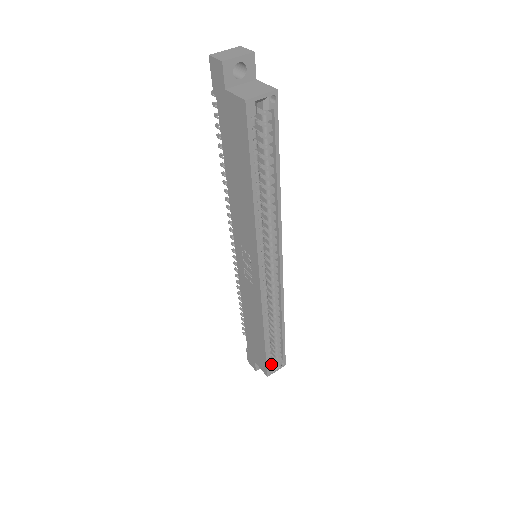
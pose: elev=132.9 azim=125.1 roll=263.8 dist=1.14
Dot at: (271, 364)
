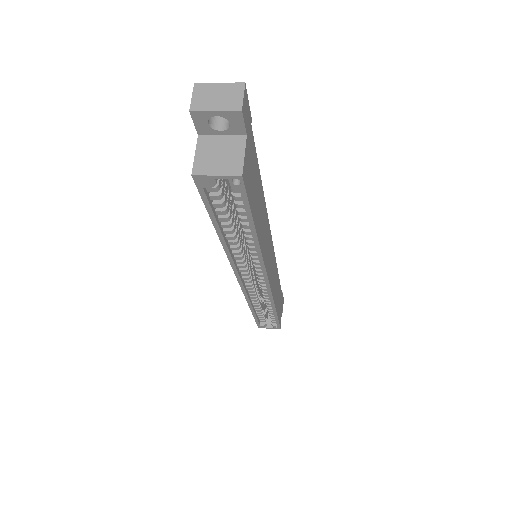
Dot at: (265, 322)
